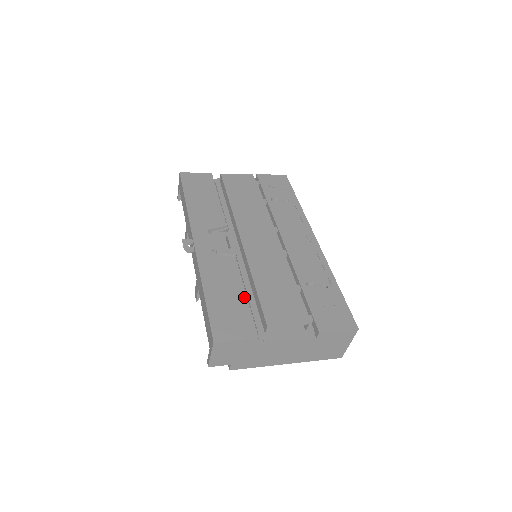
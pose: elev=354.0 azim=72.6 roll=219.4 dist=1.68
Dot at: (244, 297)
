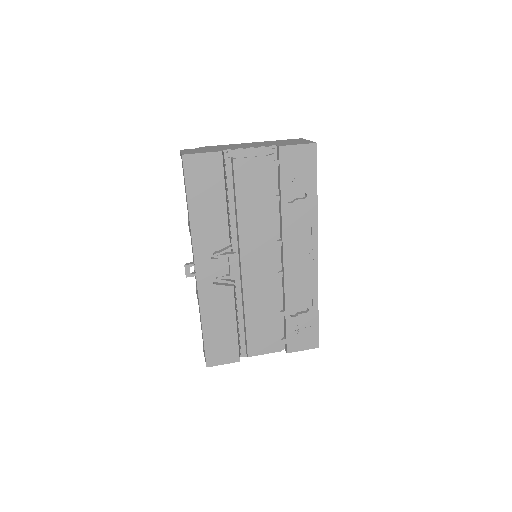
Dot at: (235, 328)
